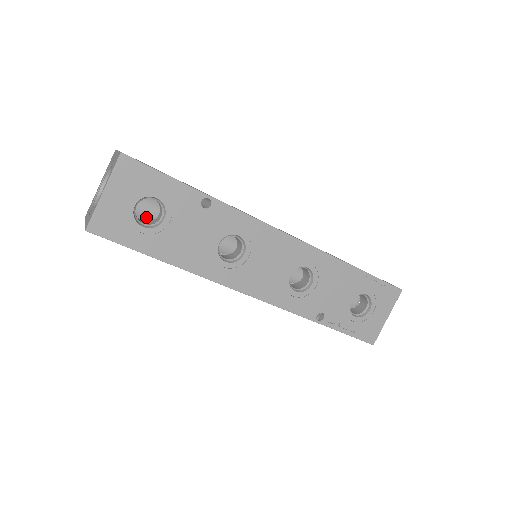
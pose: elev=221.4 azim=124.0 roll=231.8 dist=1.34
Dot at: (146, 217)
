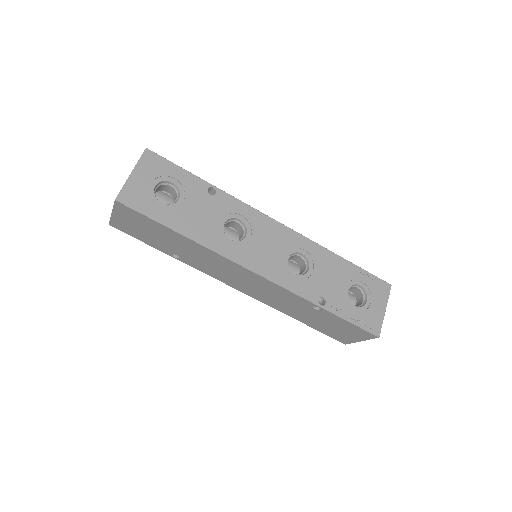
Dot at: occluded
